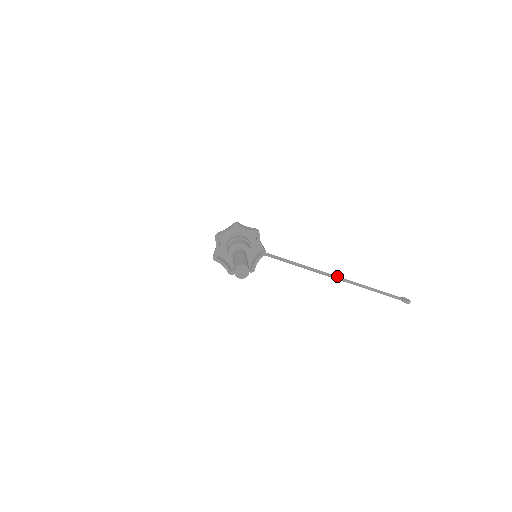
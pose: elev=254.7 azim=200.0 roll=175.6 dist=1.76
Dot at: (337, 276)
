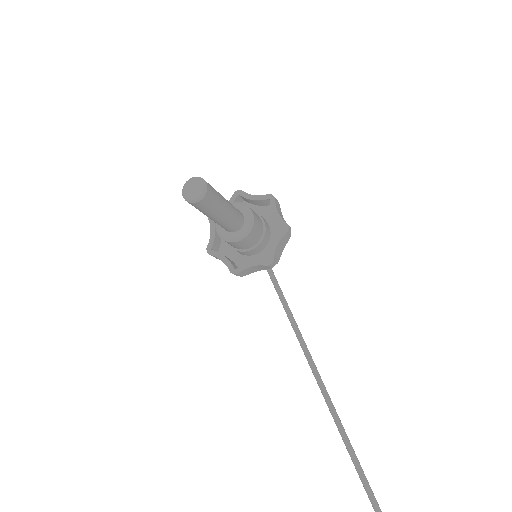
Dot at: occluded
